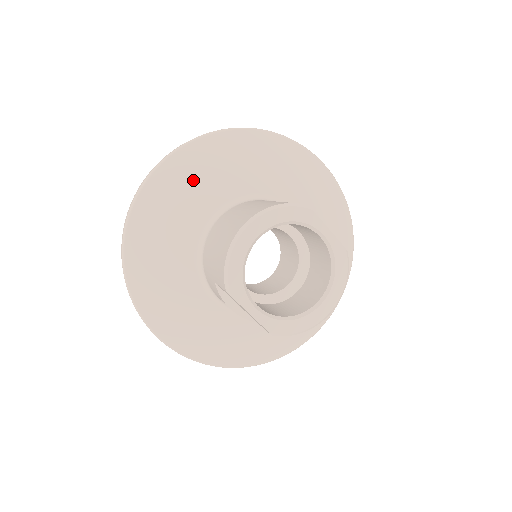
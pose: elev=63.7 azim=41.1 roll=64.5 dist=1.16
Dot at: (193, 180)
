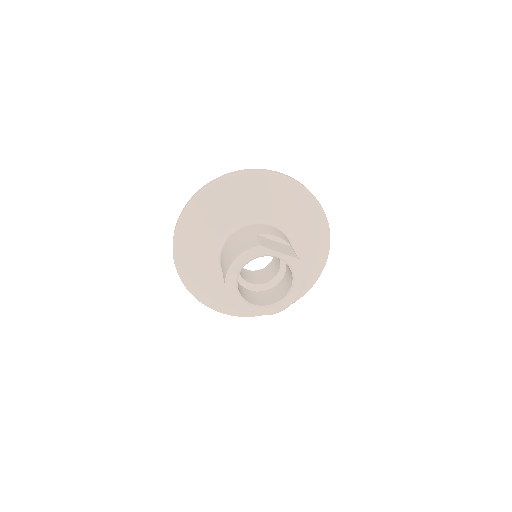
Dot at: (200, 228)
